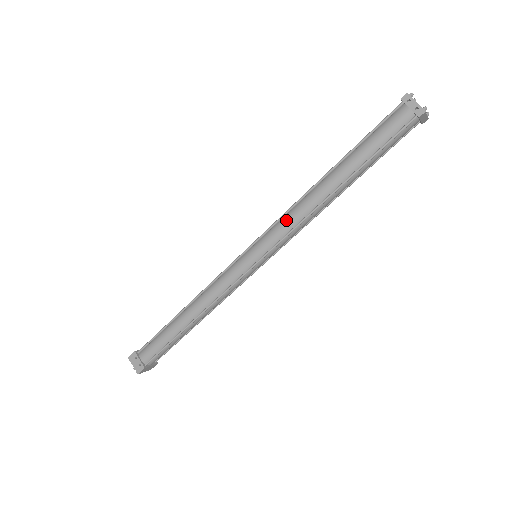
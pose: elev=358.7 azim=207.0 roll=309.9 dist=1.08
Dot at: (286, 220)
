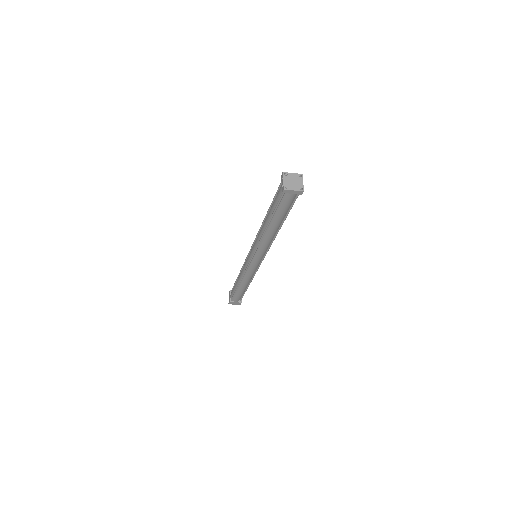
Dot at: (256, 239)
